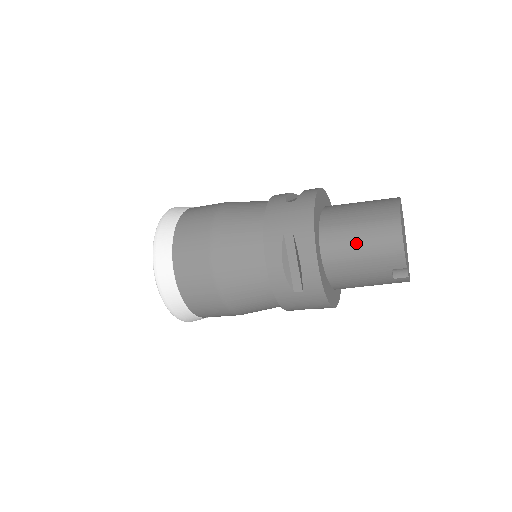
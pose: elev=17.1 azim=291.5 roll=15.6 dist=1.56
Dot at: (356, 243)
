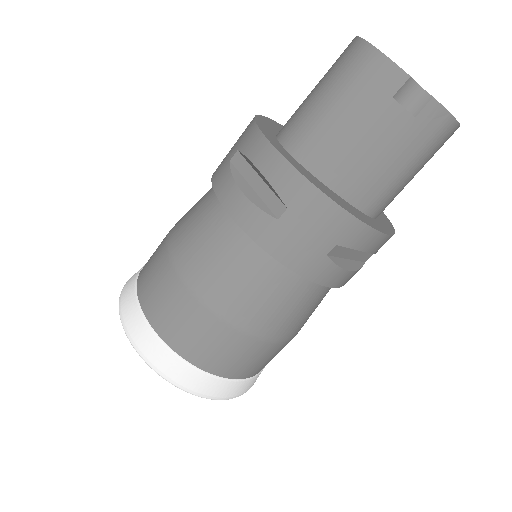
Dot at: (318, 101)
